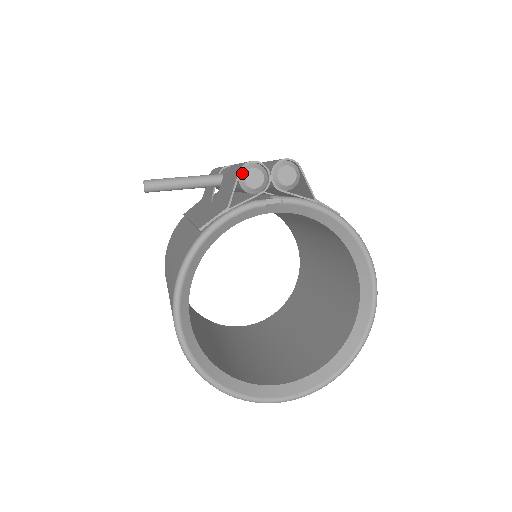
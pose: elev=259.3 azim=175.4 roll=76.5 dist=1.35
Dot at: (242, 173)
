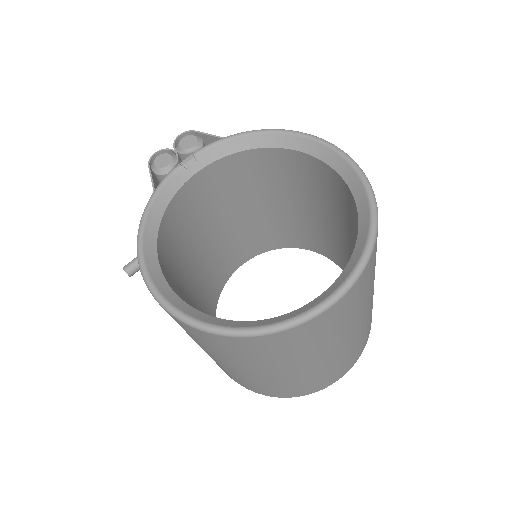
Dot at: (152, 166)
